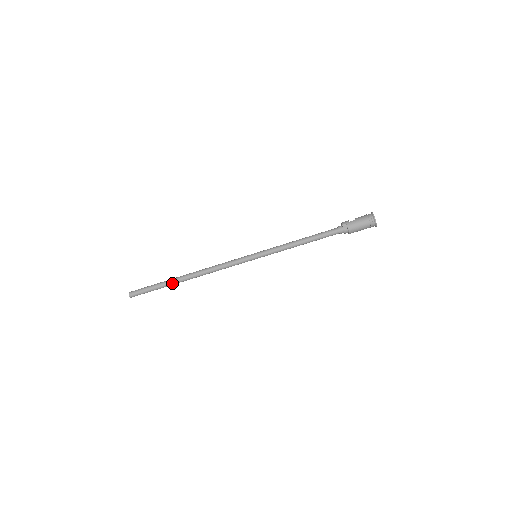
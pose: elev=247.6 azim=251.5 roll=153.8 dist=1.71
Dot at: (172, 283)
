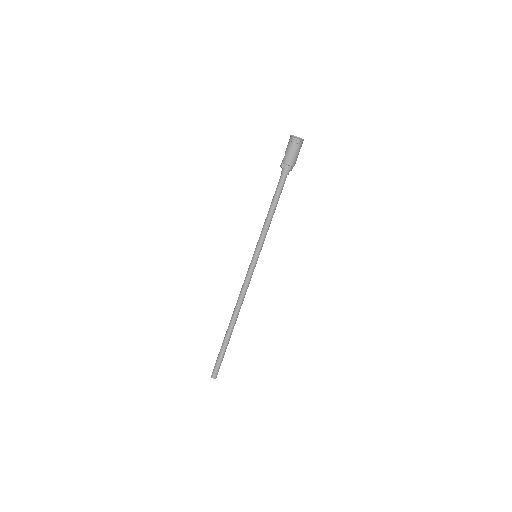
Dot at: (228, 338)
